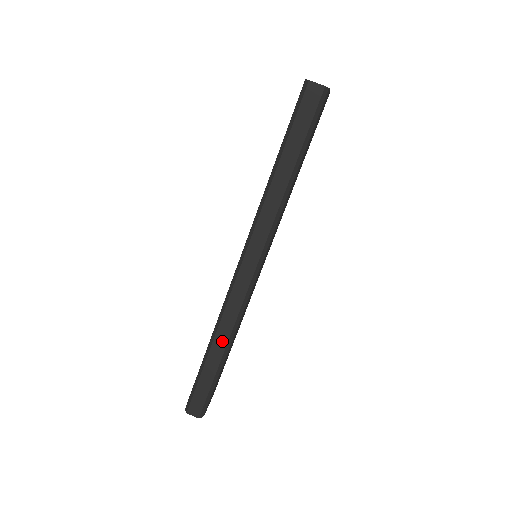
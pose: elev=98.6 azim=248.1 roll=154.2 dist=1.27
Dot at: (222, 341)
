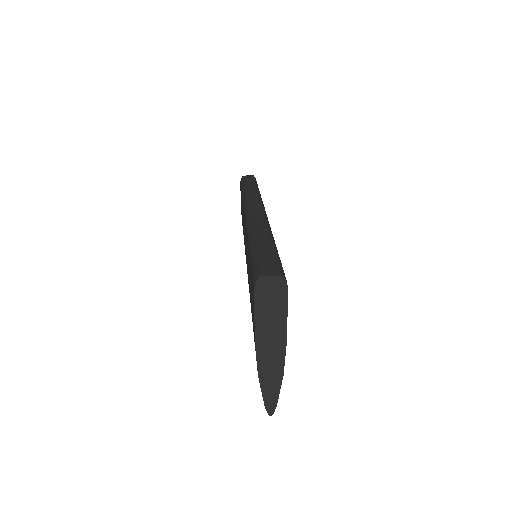
Dot at: (262, 231)
